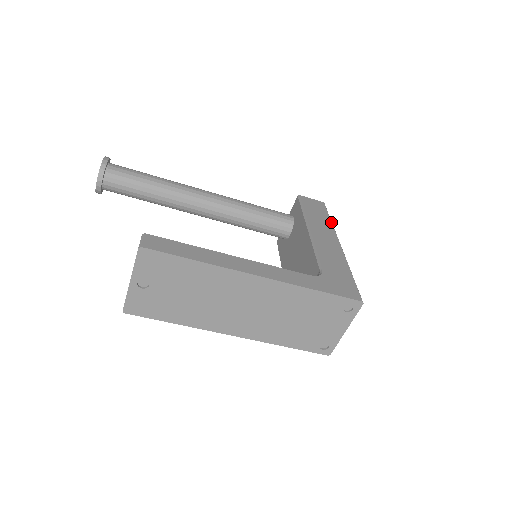
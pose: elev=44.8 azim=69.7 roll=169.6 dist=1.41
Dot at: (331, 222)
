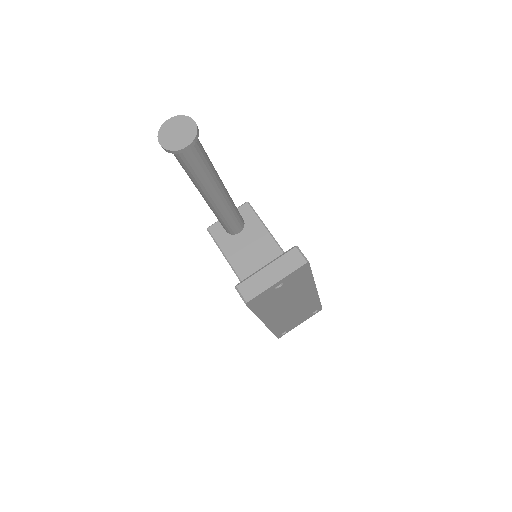
Dot at: occluded
